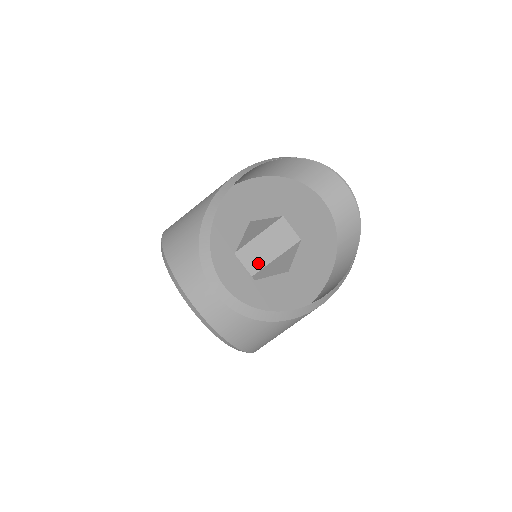
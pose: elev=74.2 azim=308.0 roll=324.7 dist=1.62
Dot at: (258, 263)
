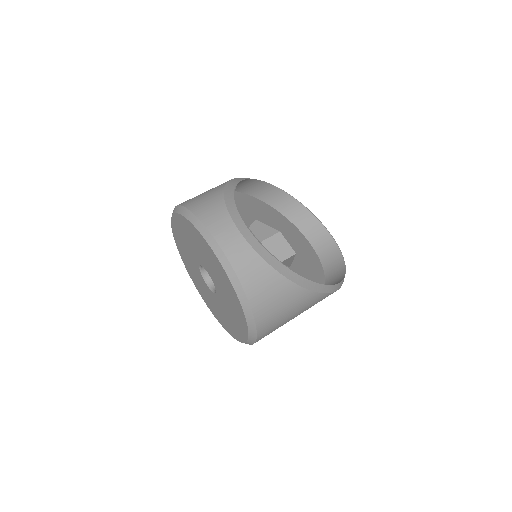
Dot at: occluded
